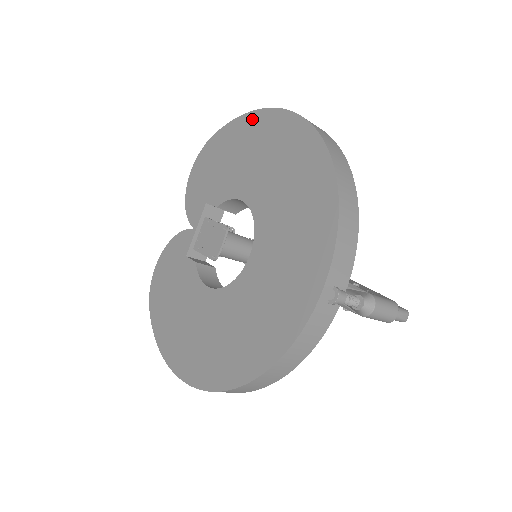
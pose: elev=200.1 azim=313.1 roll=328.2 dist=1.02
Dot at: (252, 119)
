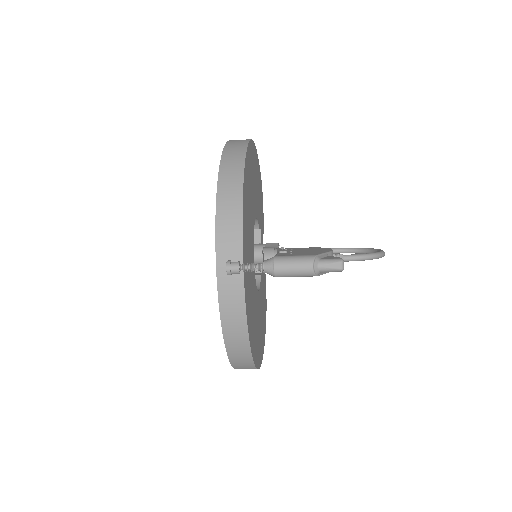
Dot at: occluded
